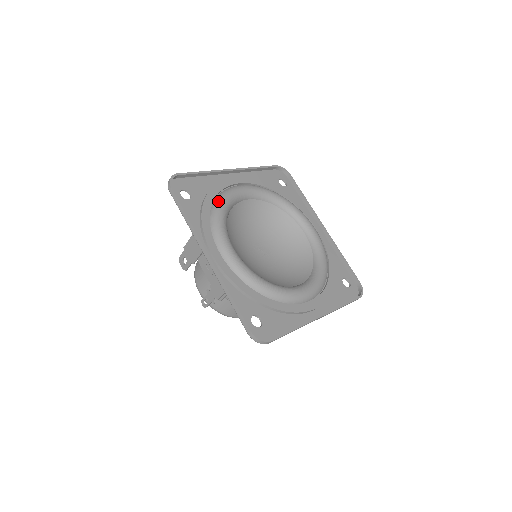
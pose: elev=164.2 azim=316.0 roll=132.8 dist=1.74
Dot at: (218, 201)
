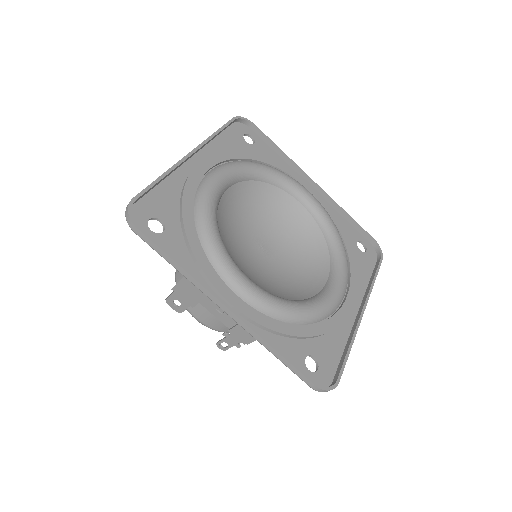
Dot at: (200, 215)
